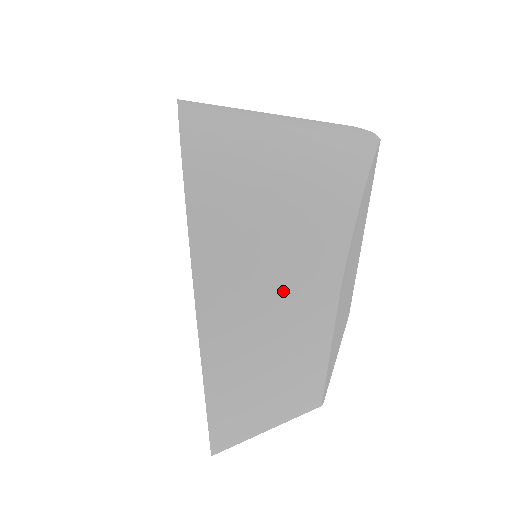
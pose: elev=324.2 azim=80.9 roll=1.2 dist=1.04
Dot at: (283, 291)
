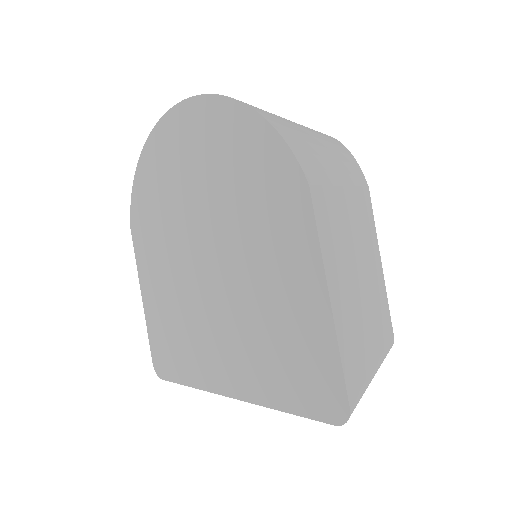
Dot at: (343, 178)
